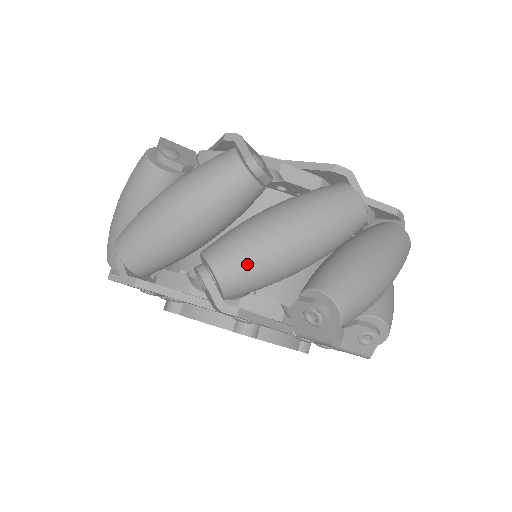
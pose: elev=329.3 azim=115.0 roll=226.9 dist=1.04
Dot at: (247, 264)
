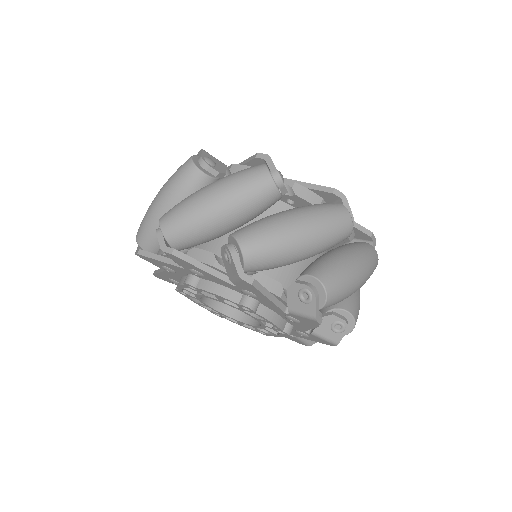
Dot at: (266, 246)
